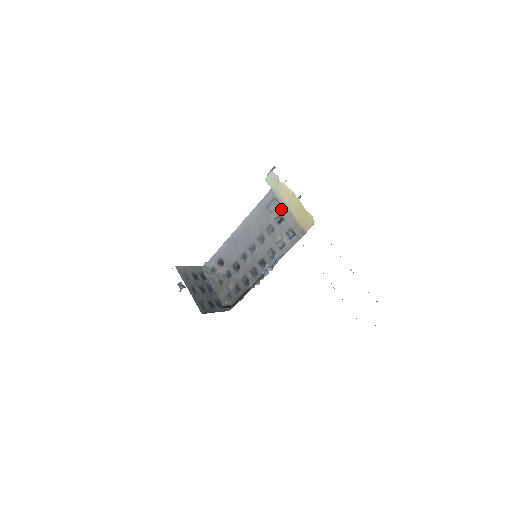
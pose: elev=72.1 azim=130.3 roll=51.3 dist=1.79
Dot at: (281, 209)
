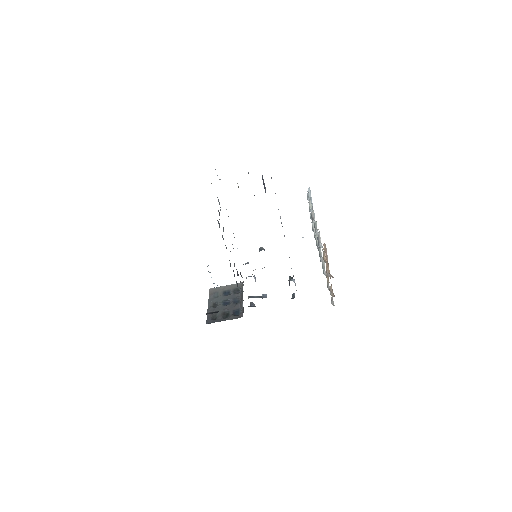
Dot at: occluded
